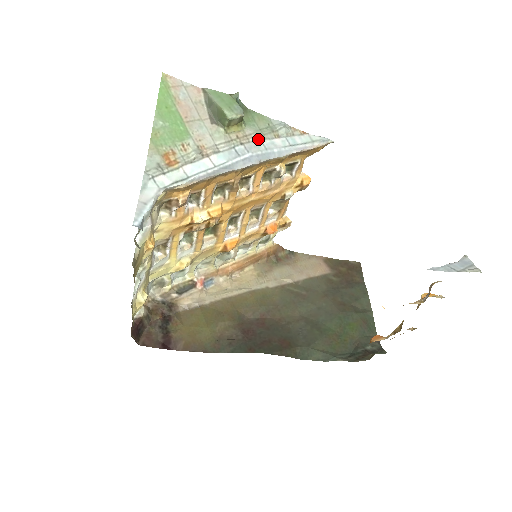
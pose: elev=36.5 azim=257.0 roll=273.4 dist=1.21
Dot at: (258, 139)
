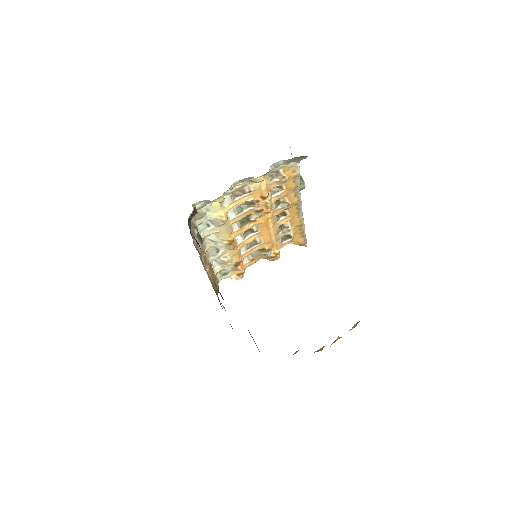
Dot at: occluded
